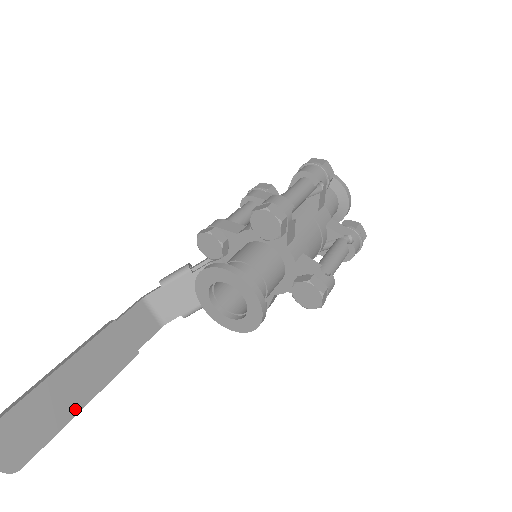
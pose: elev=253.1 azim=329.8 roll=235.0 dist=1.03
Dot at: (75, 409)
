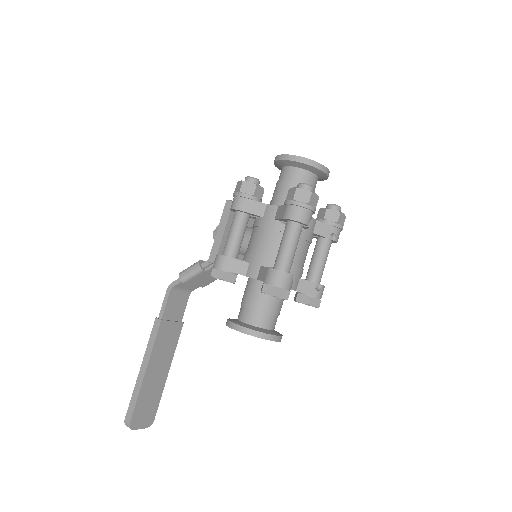
Dot at: (164, 379)
